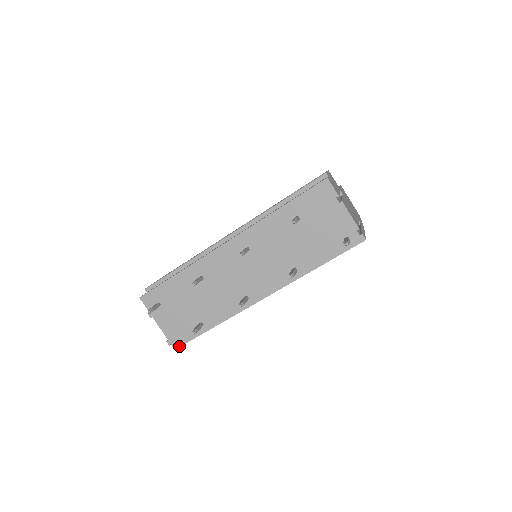
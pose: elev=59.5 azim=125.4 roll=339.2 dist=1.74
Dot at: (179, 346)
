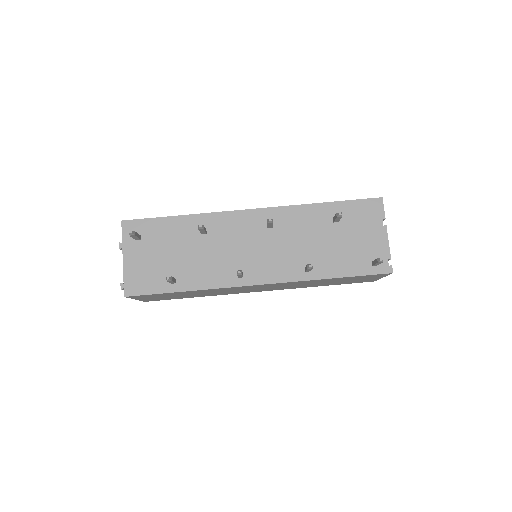
Dot at: (132, 295)
